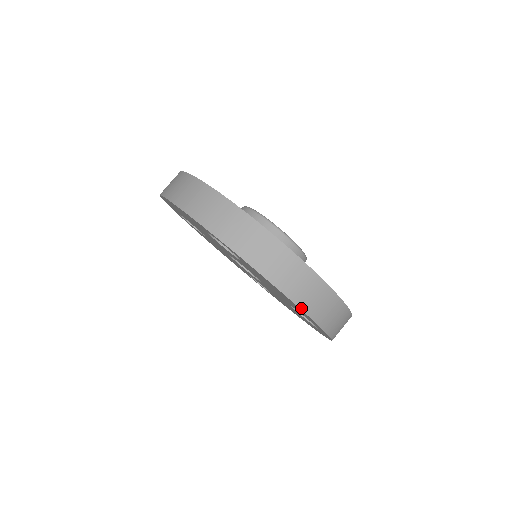
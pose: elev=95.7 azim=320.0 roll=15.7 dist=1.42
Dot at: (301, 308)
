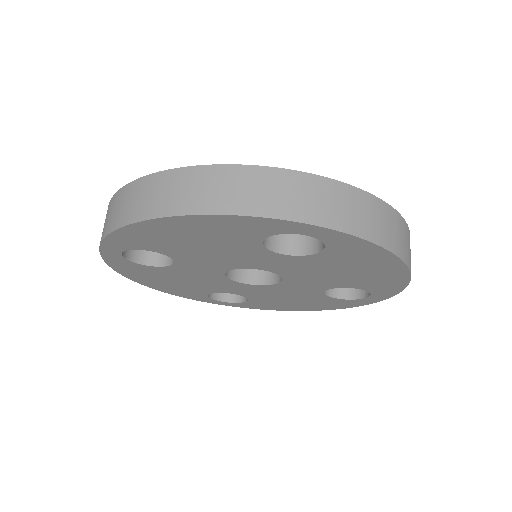
Dot at: (171, 215)
